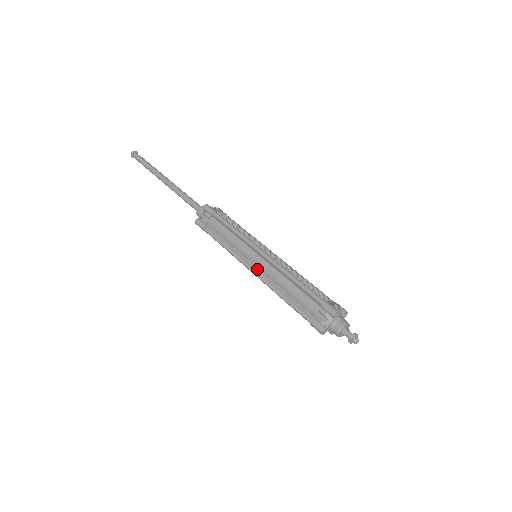
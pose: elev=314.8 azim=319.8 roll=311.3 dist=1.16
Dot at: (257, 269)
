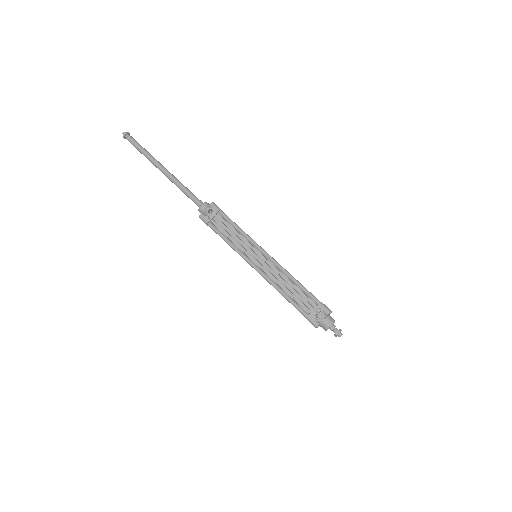
Dot at: occluded
